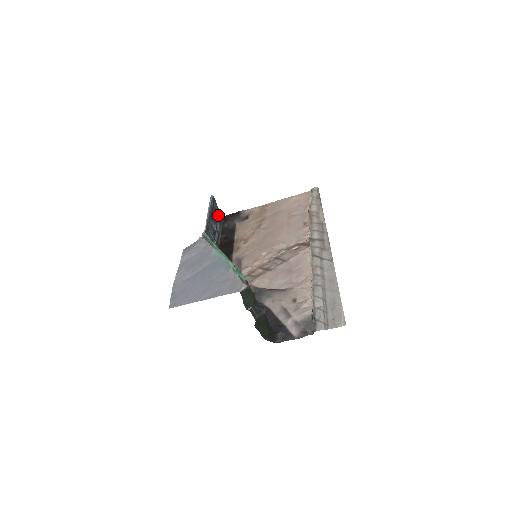
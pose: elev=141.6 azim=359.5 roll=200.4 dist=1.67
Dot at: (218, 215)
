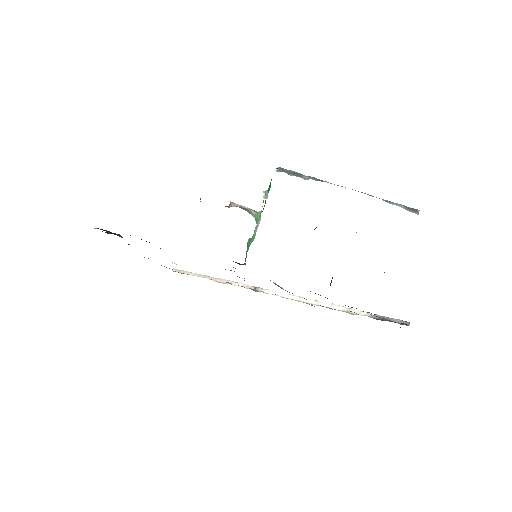
Dot at: occluded
